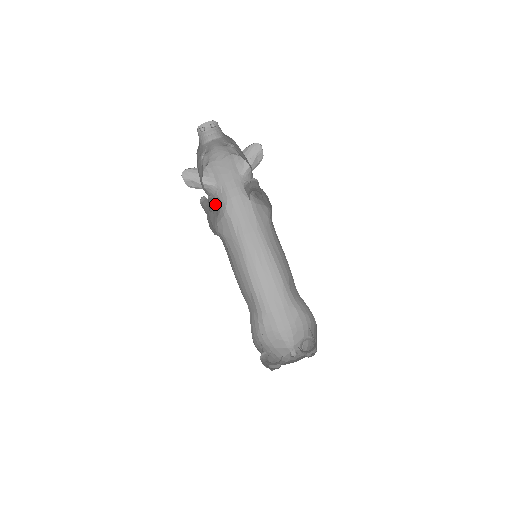
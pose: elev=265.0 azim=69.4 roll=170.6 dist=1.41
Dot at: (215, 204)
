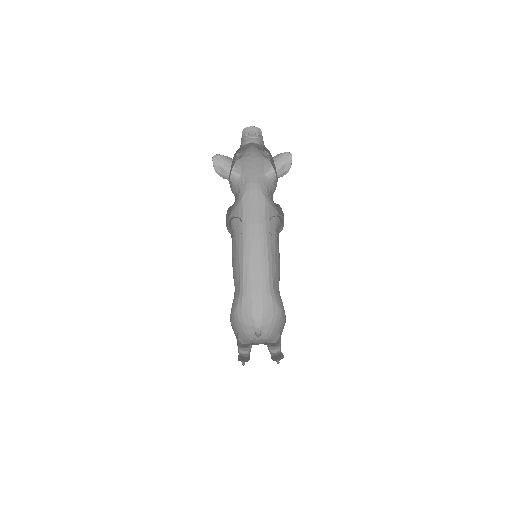
Dot at: occluded
